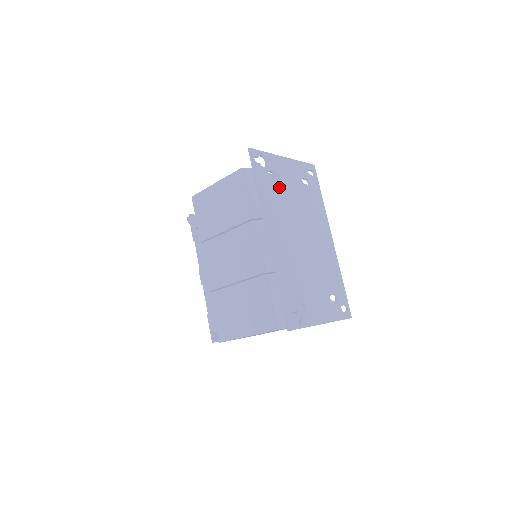
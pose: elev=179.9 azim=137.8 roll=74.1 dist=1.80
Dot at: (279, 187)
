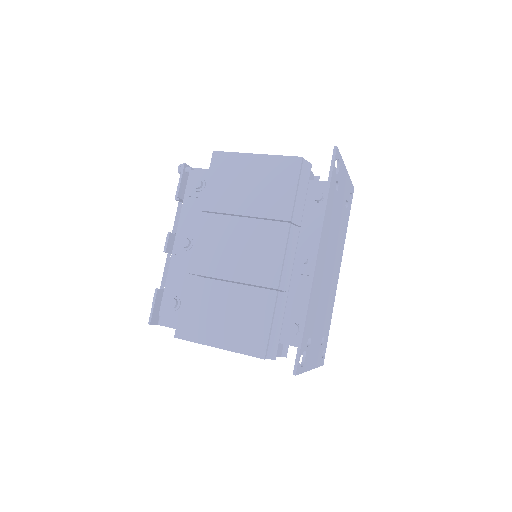
Dot at: (336, 202)
